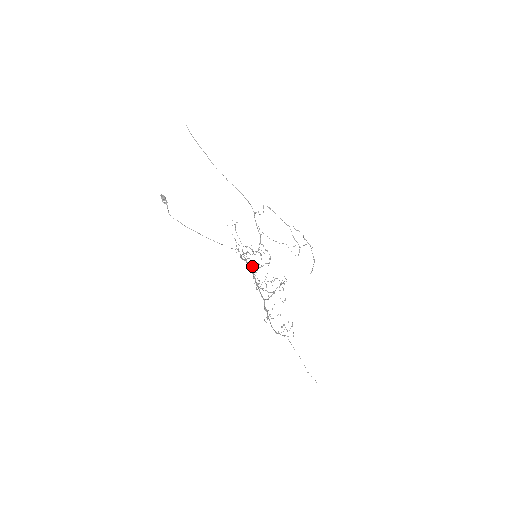
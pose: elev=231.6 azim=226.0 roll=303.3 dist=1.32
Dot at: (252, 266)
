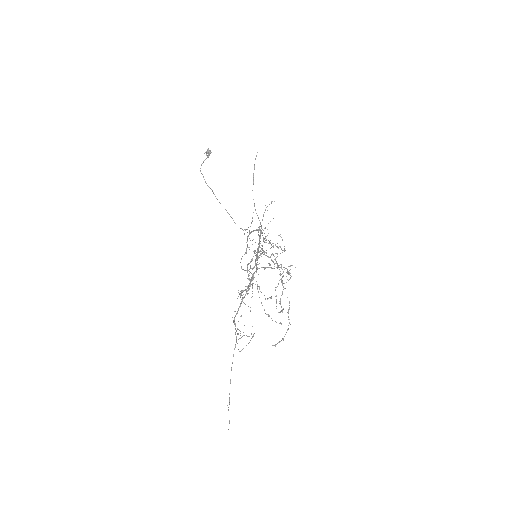
Dot at: occluded
